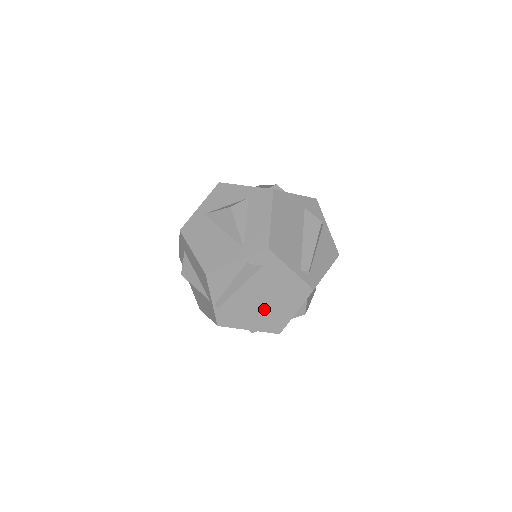
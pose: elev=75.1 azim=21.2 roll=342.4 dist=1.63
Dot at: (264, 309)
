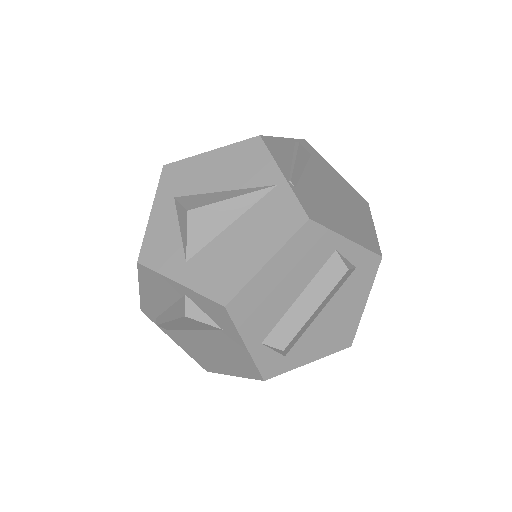
Dot at: (343, 211)
